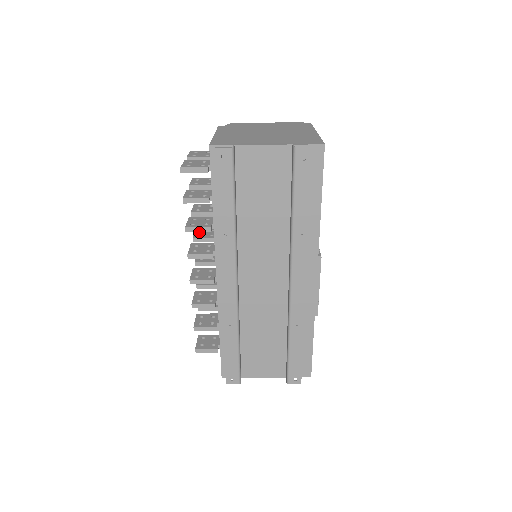
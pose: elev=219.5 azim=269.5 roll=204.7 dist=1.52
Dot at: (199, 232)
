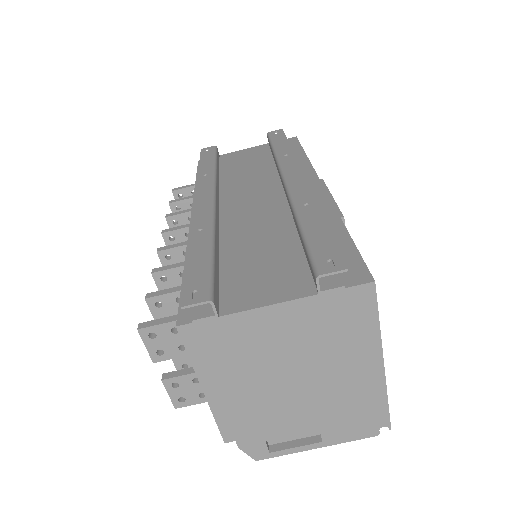
Dot at: occluded
